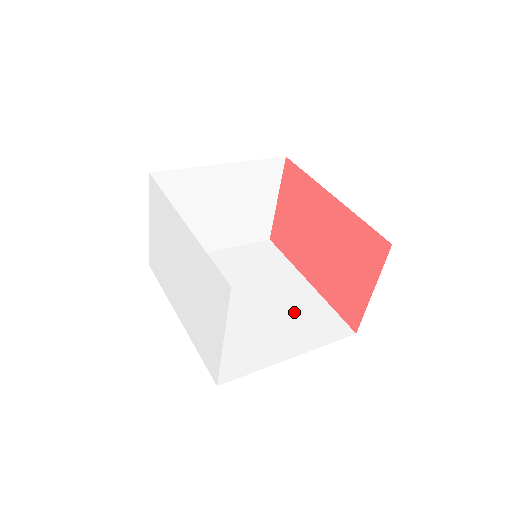
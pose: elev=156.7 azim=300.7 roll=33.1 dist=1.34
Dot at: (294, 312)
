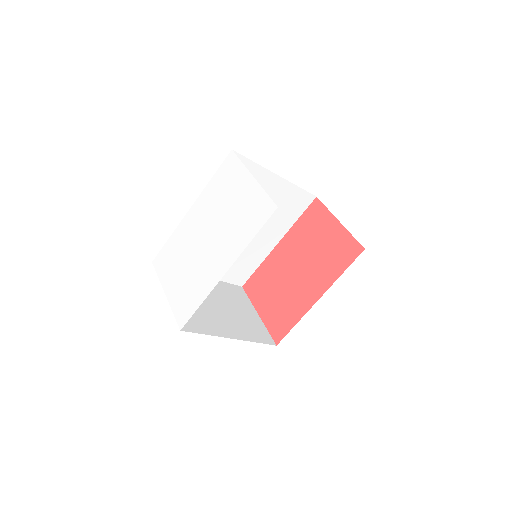
Dot at: occluded
